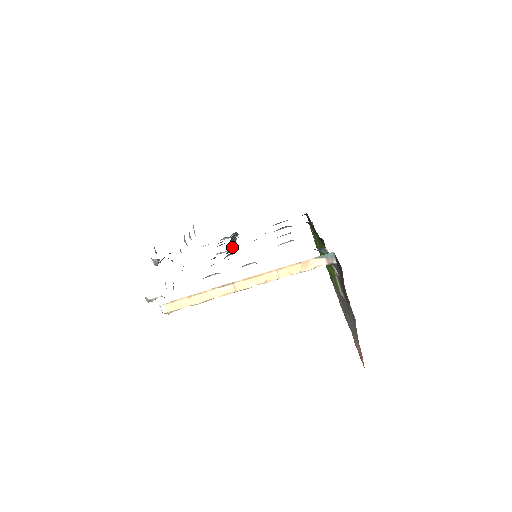
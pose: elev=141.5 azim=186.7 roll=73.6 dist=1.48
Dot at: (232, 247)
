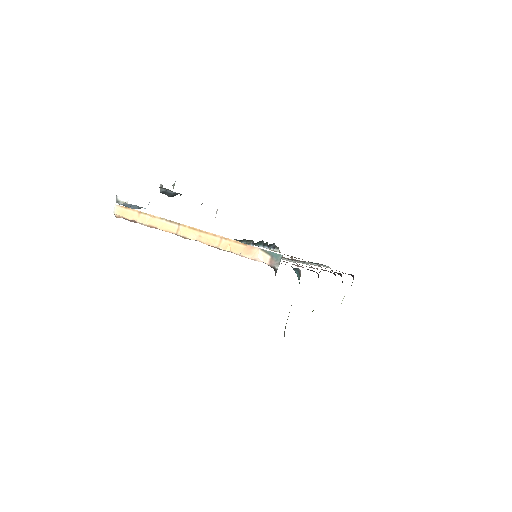
Dot at: (252, 243)
